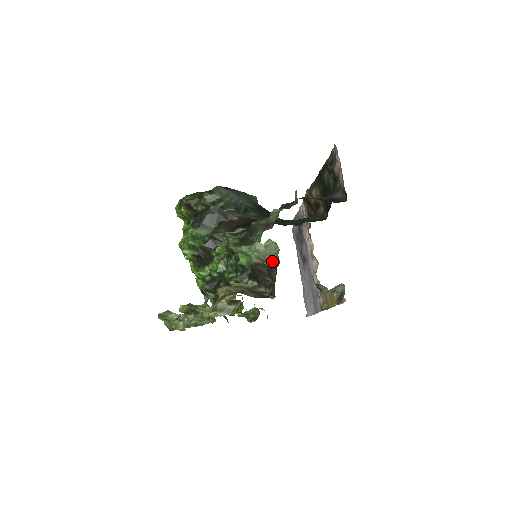
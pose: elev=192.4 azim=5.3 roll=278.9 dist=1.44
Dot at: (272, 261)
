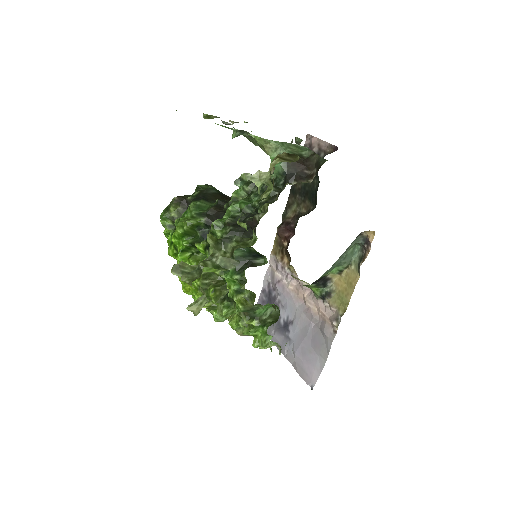
Dot at: (305, 156)
